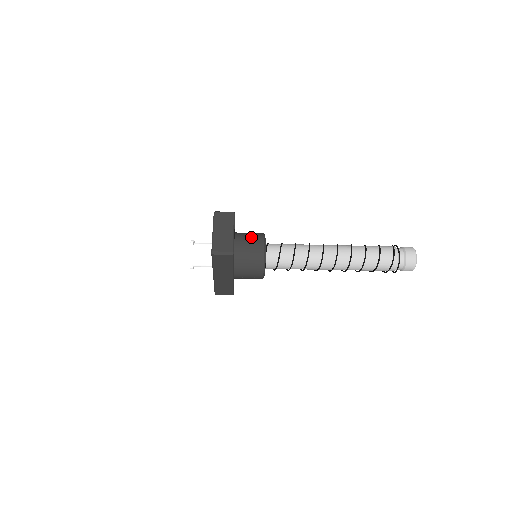
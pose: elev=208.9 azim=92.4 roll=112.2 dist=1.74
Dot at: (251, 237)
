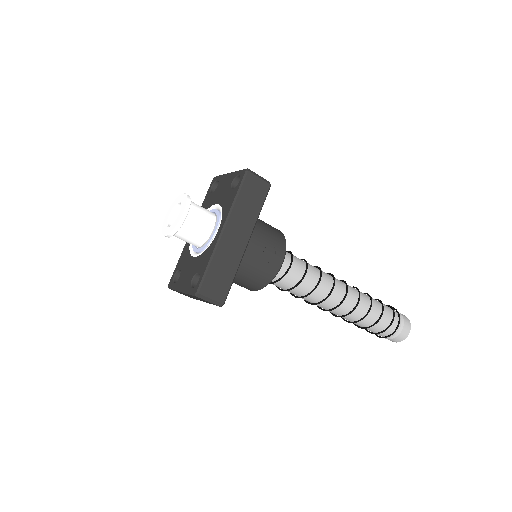
Dot at: occluded
